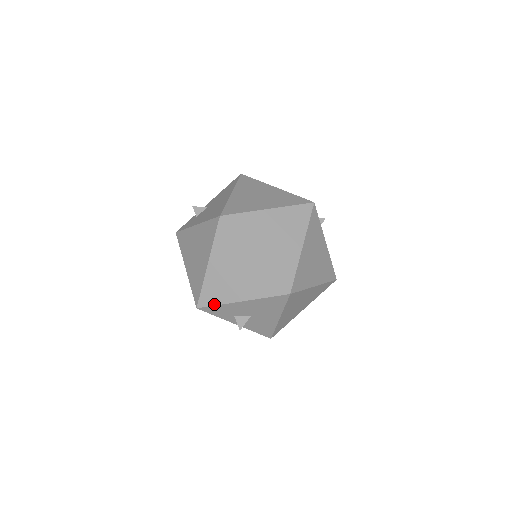
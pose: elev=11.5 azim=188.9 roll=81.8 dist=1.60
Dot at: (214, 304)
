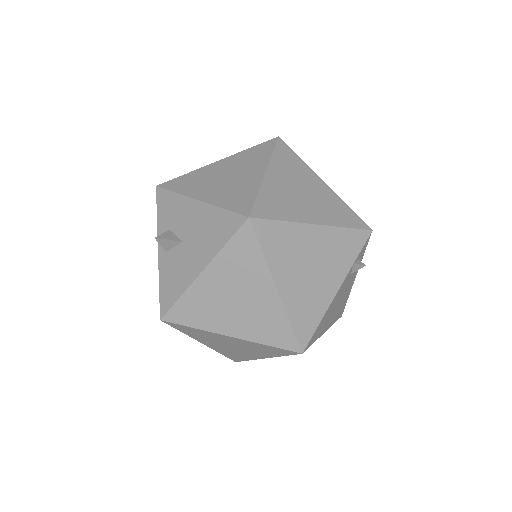
Dot at: (174, 190)
